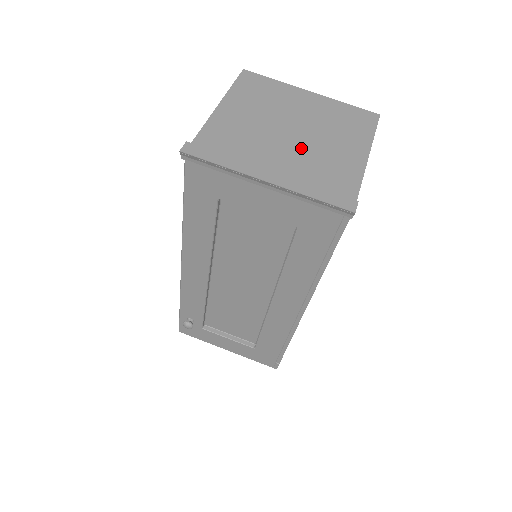
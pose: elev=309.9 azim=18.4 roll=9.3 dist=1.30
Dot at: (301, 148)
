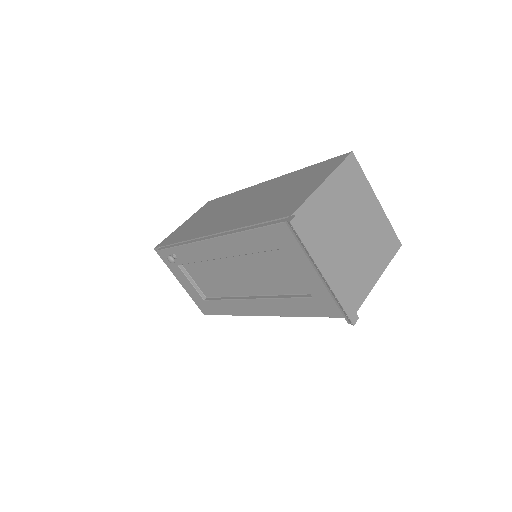
Dot at: (350, 251)
